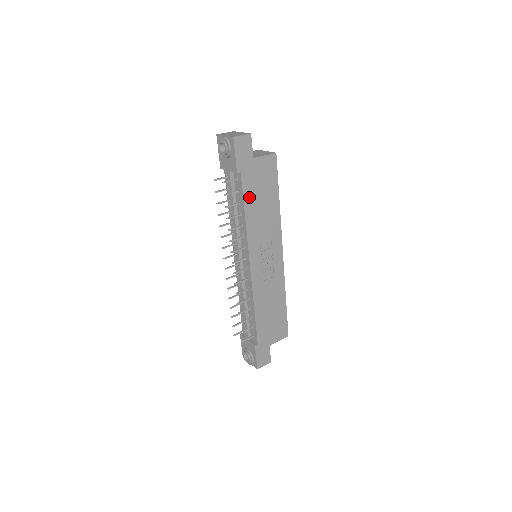
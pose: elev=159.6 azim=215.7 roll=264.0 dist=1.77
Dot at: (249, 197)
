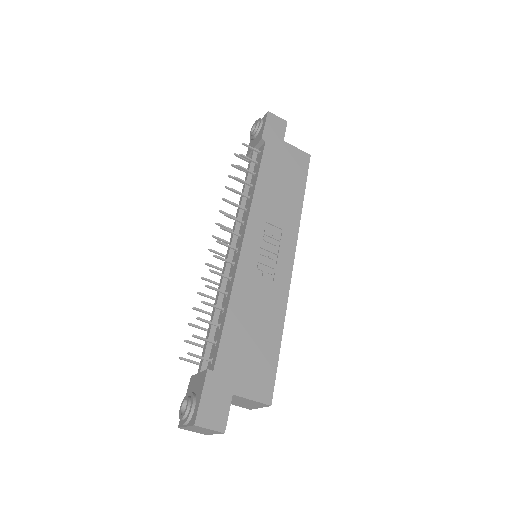
Dot at: (268, 169)
